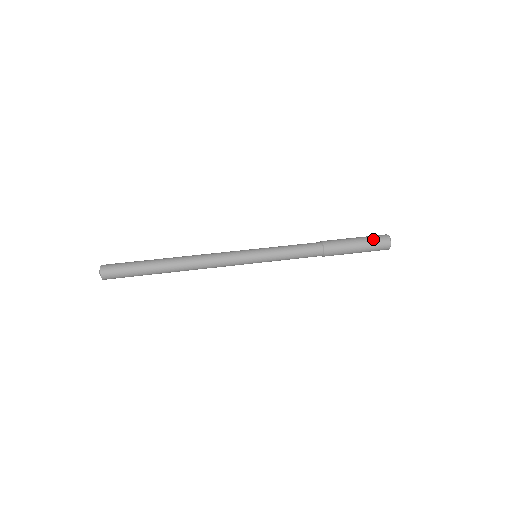
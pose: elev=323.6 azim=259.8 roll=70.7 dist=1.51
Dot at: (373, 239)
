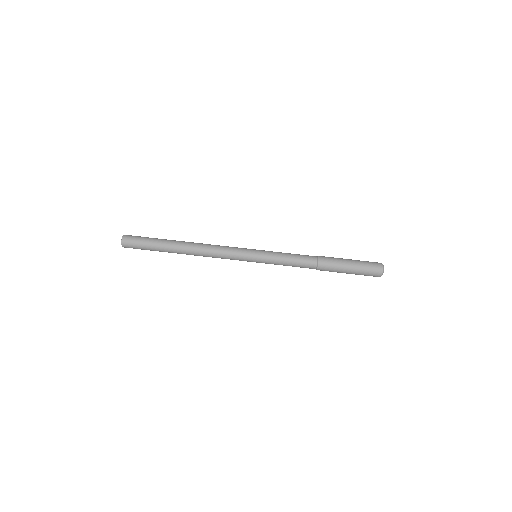
Dot at: (366, 269)
